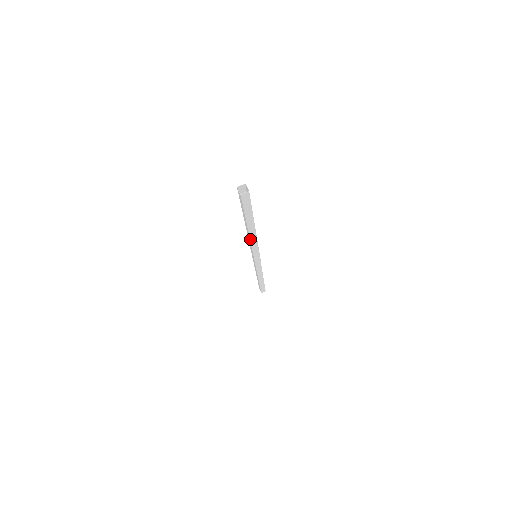
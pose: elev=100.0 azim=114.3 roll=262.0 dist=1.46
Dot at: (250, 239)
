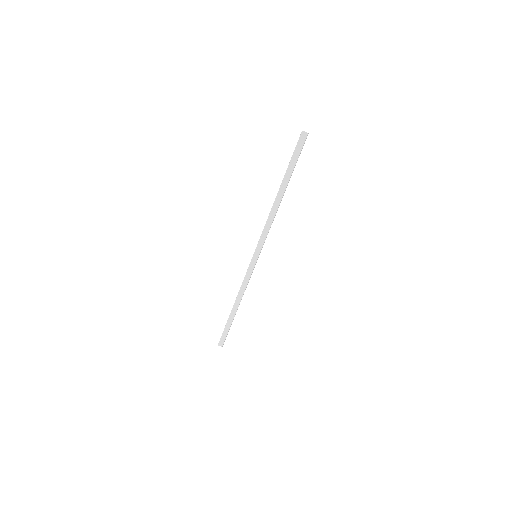
Dot at: (271, 211)
